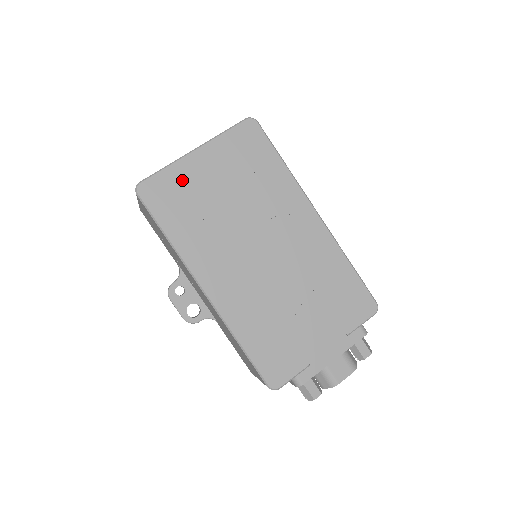
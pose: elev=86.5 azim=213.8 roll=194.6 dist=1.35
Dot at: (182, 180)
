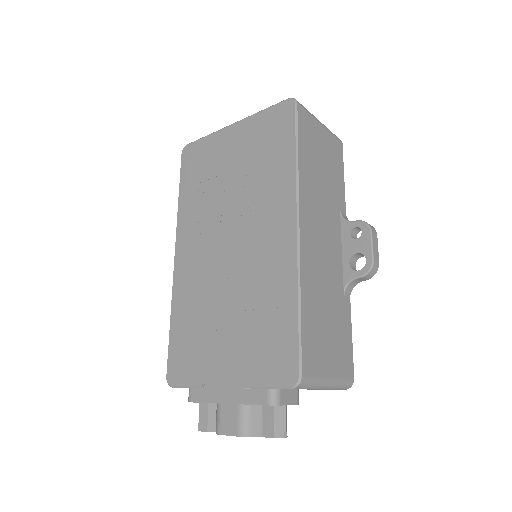
Dot at: (211, 150)
